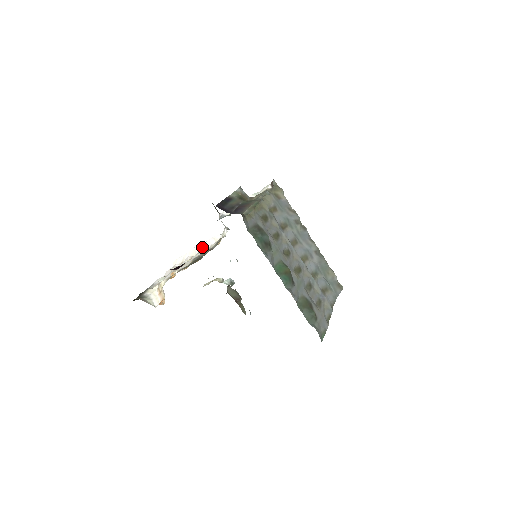
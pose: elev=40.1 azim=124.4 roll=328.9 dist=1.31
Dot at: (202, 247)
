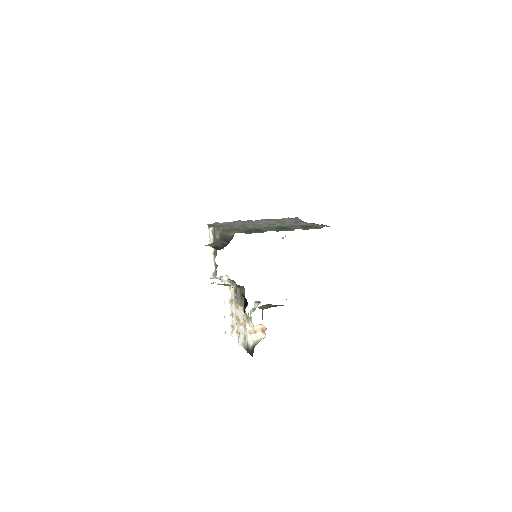
Dot at: (227, 304)
